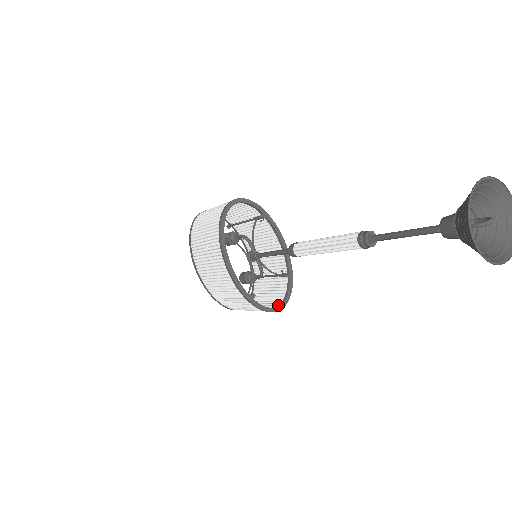
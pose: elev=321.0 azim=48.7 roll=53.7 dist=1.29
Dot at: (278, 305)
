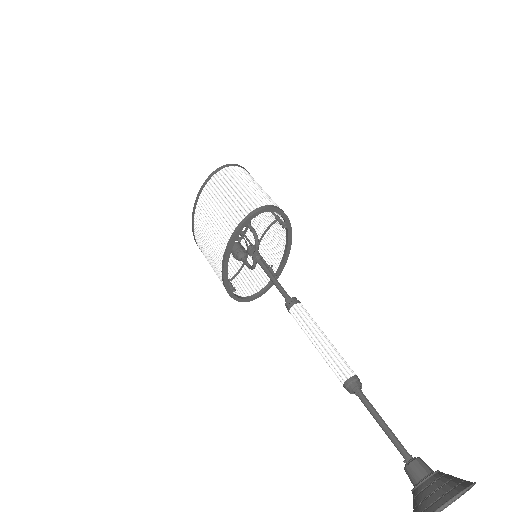
Dot at: (251, 296)
